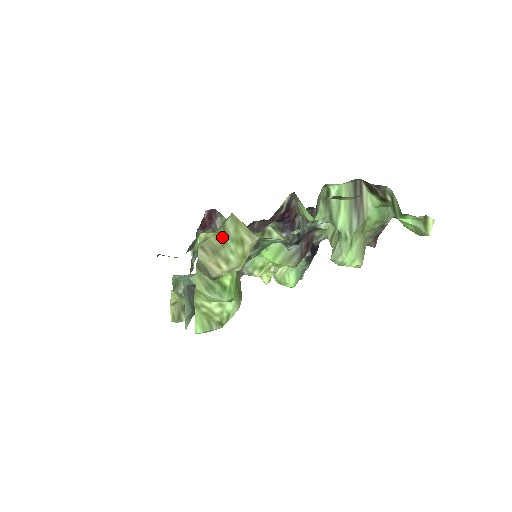
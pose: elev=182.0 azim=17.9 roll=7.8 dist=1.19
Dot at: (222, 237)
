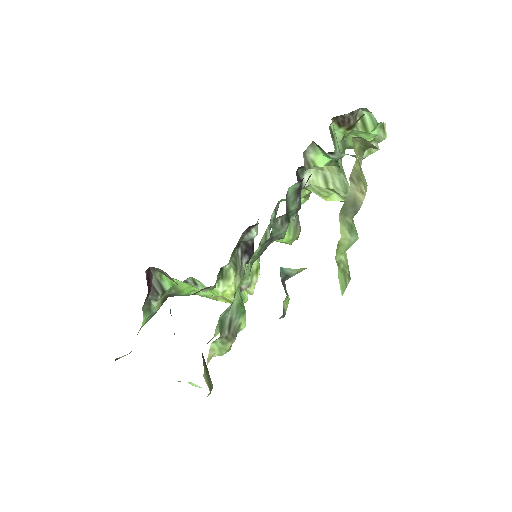
Dot at: (358, 161)
